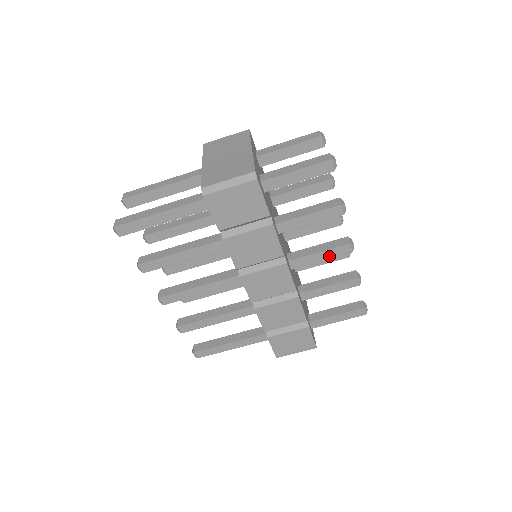
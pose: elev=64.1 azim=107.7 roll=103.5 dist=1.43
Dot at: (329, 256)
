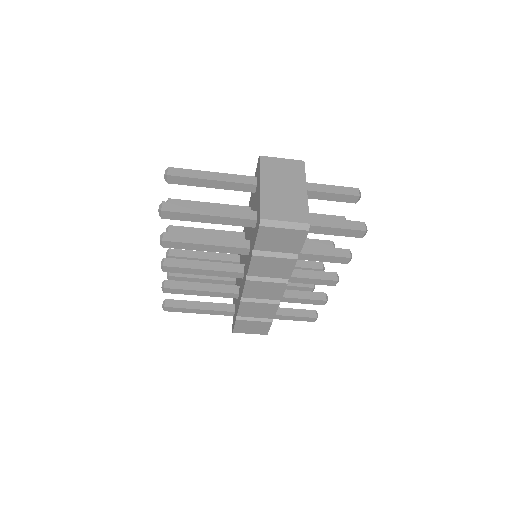
Dot at: (317, 283)
